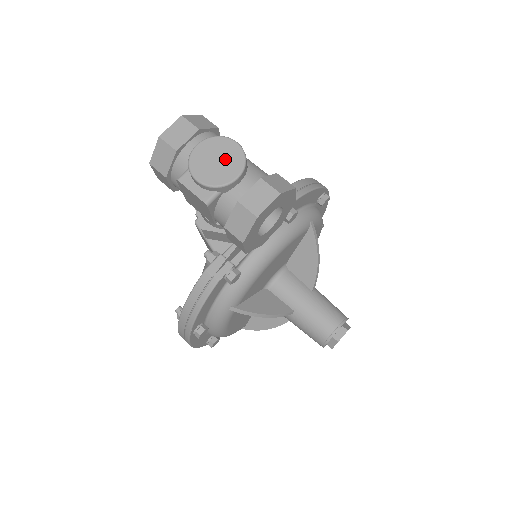
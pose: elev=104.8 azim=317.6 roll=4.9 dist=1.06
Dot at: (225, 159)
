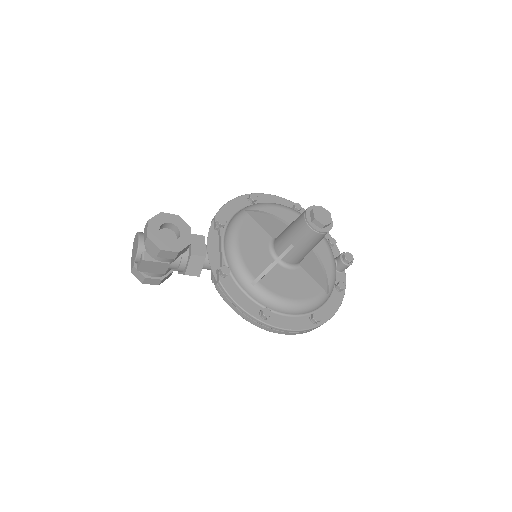
Dot at: (136, 243)
